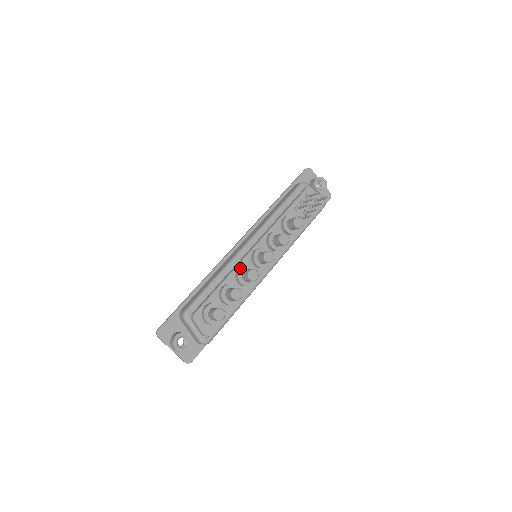
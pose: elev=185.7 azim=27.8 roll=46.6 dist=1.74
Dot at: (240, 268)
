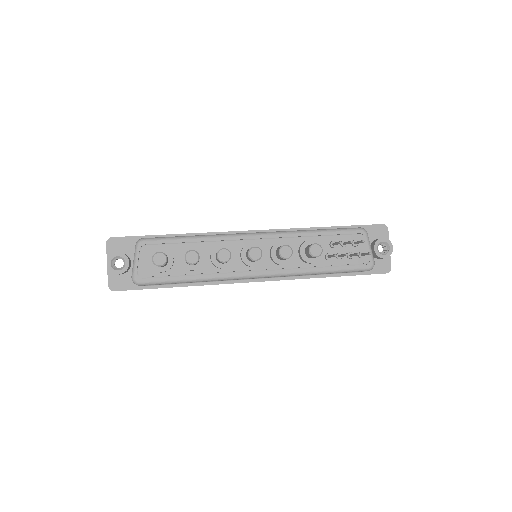
Dot at: (222, 244)
